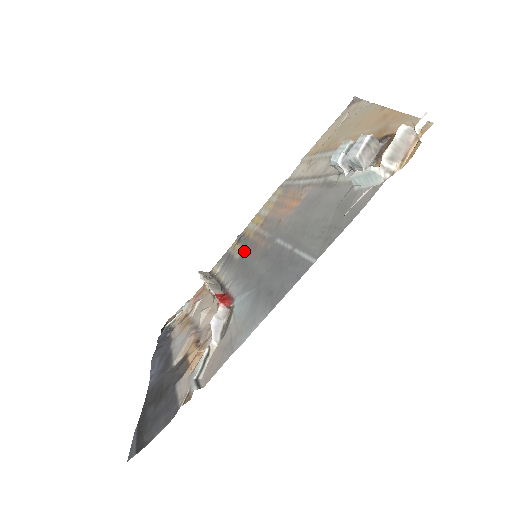
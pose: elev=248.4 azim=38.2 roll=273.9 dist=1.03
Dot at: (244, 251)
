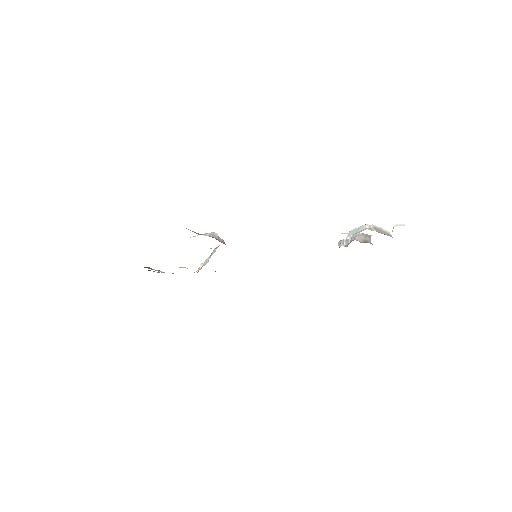
Dot at: occluded
